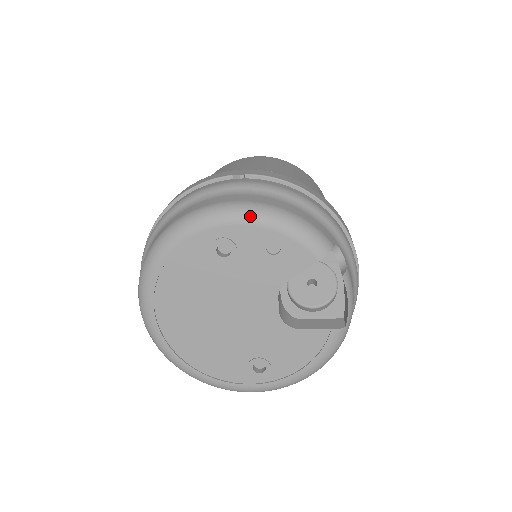
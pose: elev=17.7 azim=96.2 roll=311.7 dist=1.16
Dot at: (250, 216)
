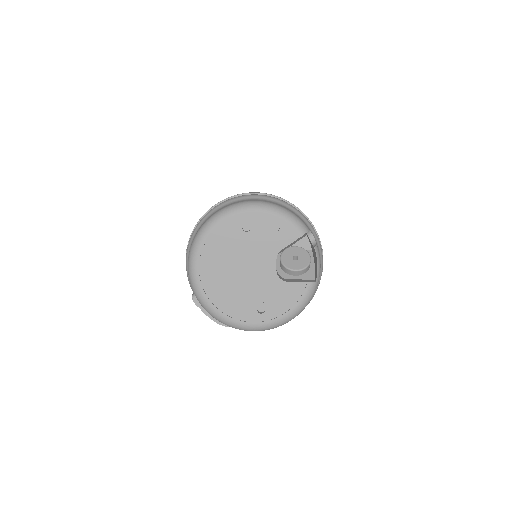
Dot at: (263, 208)
